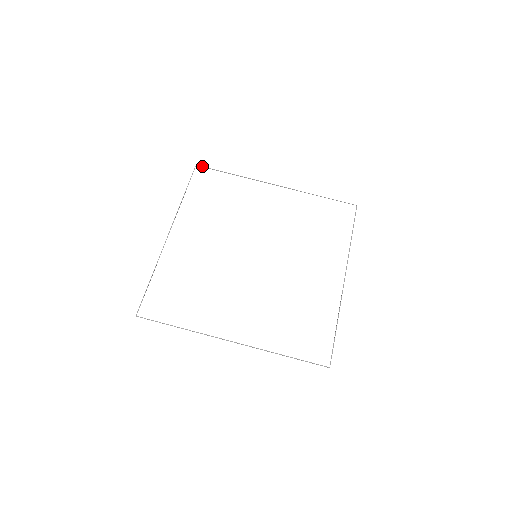
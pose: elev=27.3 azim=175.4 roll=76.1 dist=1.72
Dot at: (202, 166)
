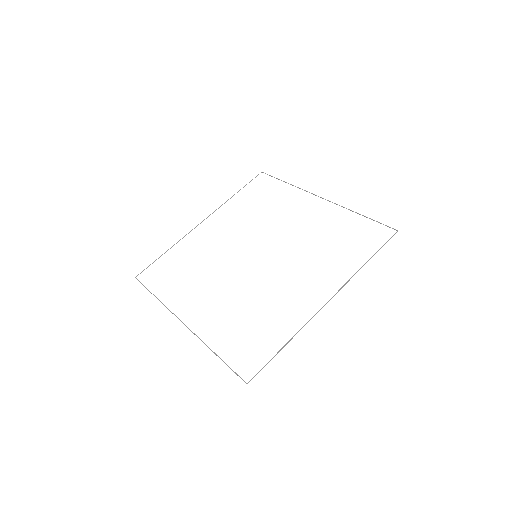
Dot at: occluded
